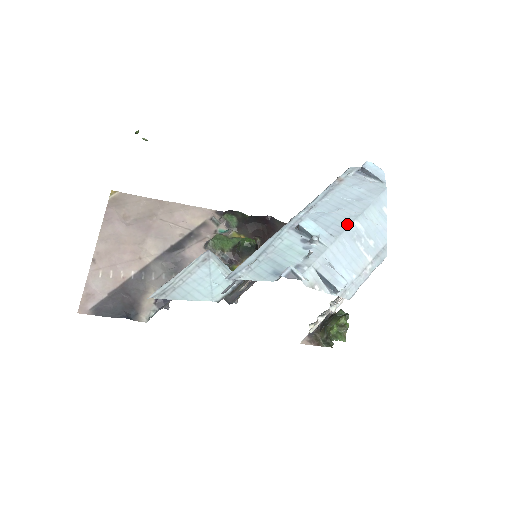
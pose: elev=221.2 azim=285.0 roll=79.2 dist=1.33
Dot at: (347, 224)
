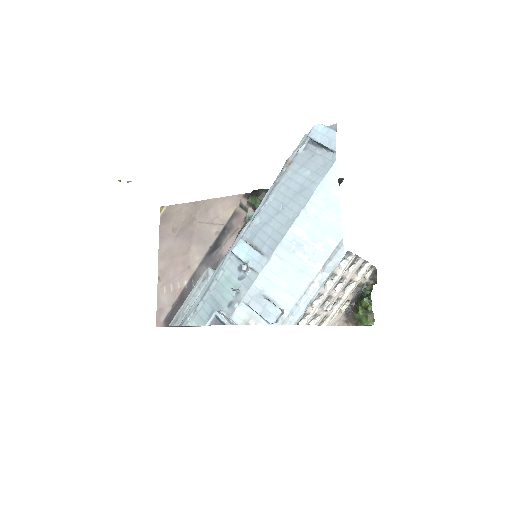
Dot at: (282, 235)
